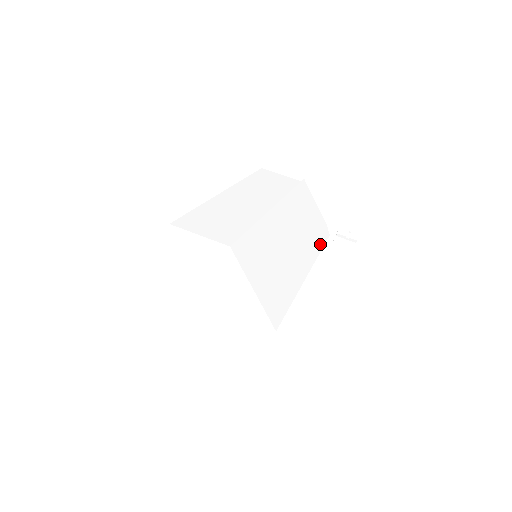
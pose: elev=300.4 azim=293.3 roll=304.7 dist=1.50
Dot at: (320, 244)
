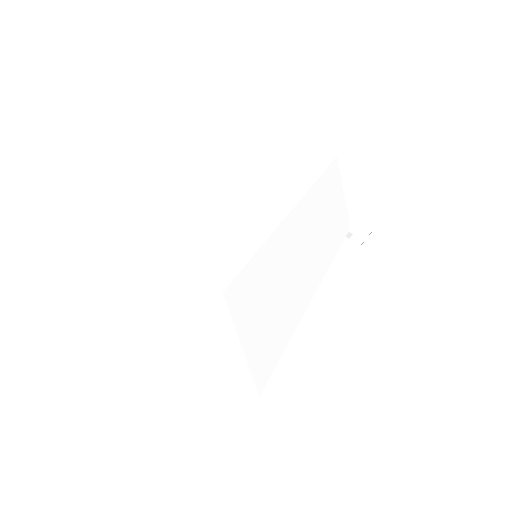
Dot at: (336, 247)
